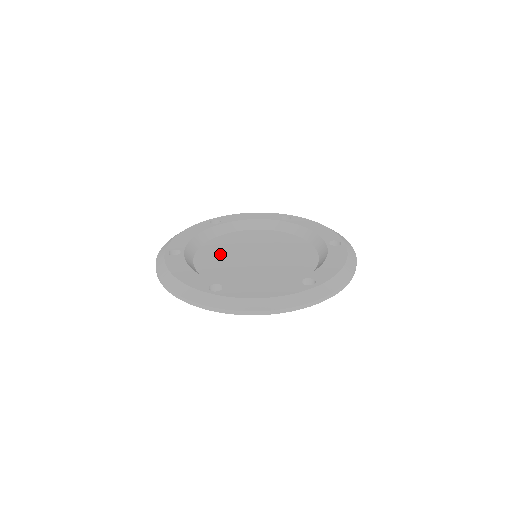
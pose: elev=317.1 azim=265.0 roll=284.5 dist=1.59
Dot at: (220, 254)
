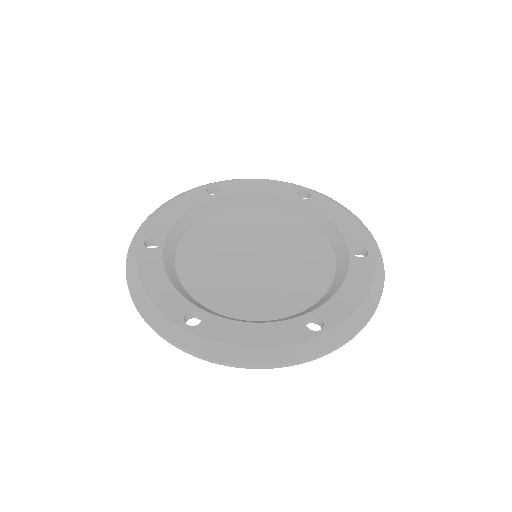
Dot at: (211, 247)
